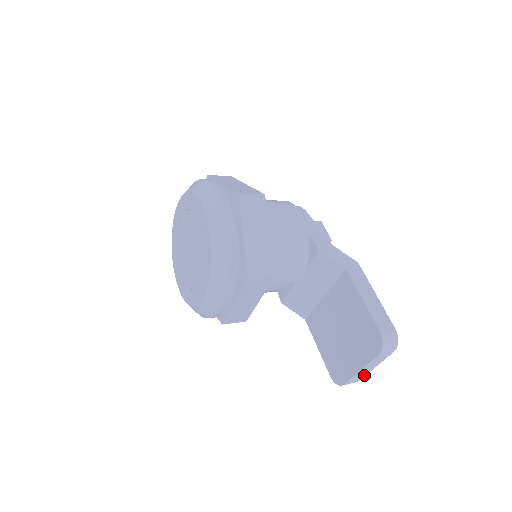
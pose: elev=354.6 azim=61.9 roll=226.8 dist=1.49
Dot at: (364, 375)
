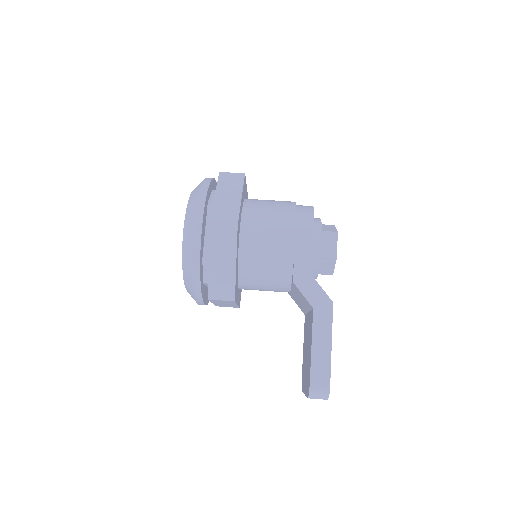
Dot at: occluded
